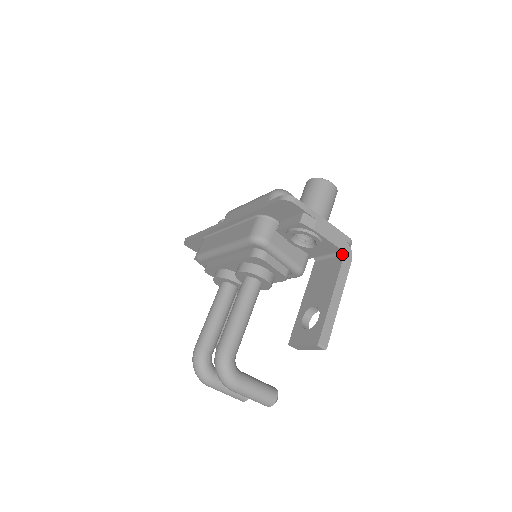
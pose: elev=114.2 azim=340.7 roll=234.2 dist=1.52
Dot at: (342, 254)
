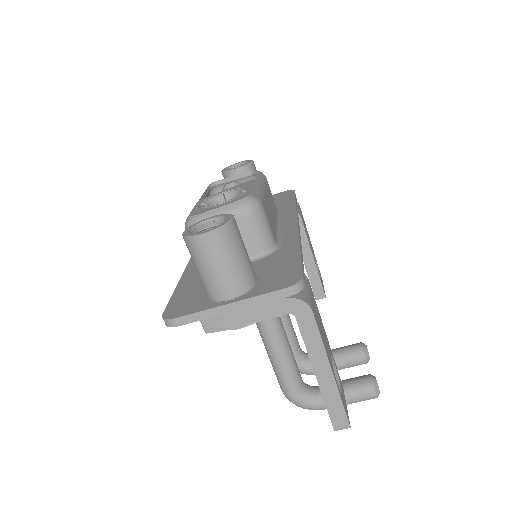
Dot at: (293, 314)
